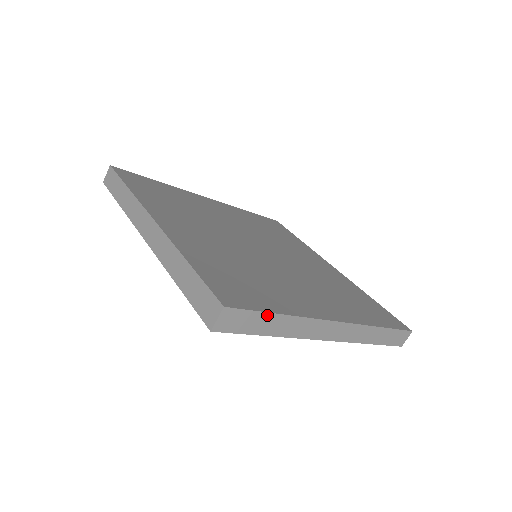
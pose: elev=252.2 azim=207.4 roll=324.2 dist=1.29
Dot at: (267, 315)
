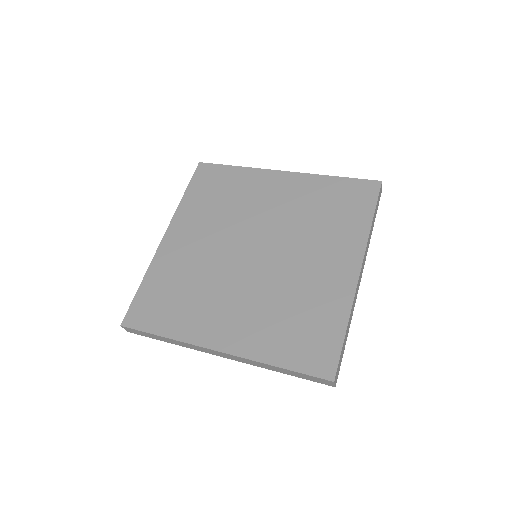
Dot at: (343, 343)
